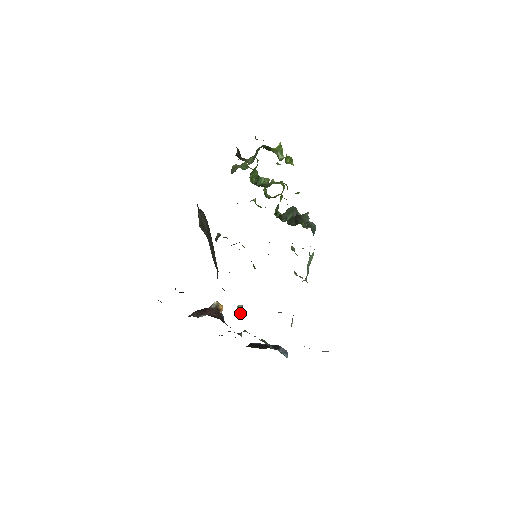
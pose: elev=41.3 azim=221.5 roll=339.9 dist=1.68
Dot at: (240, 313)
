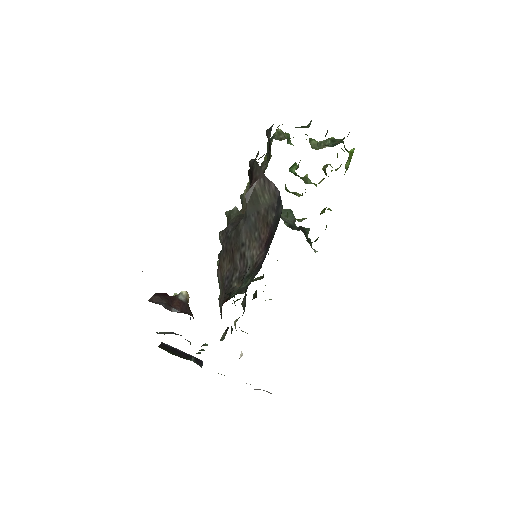
Dot at: occluded
